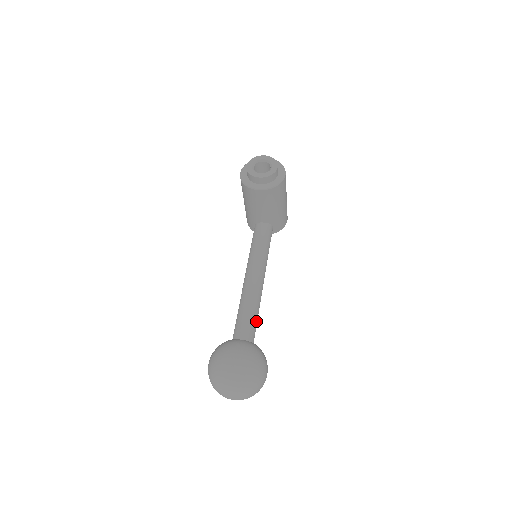
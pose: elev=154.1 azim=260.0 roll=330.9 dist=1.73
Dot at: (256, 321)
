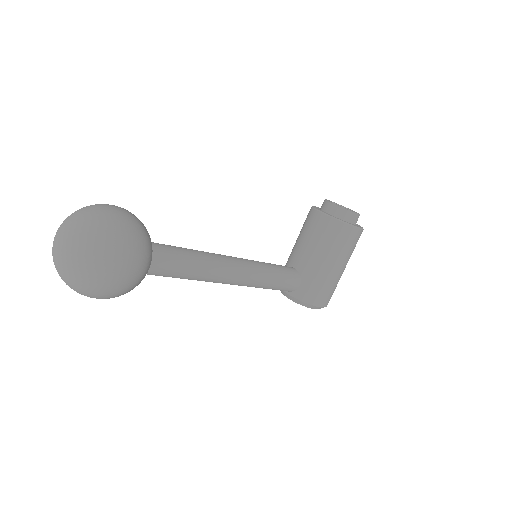
Dot at: (183, 265)
